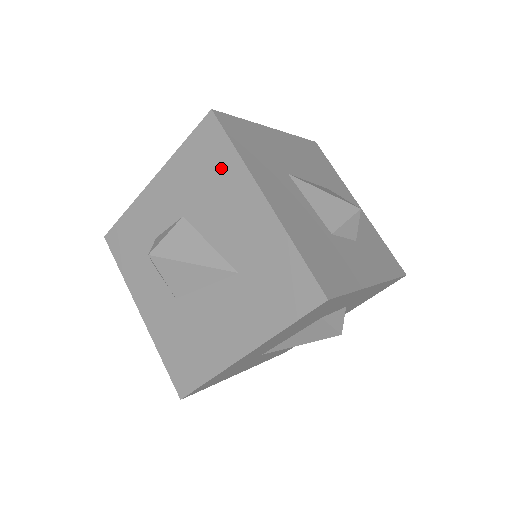
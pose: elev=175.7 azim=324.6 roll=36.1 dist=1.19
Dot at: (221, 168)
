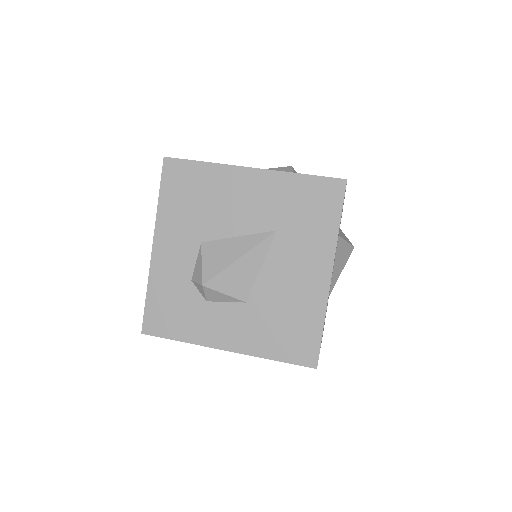
Dot at: (204, 183)
